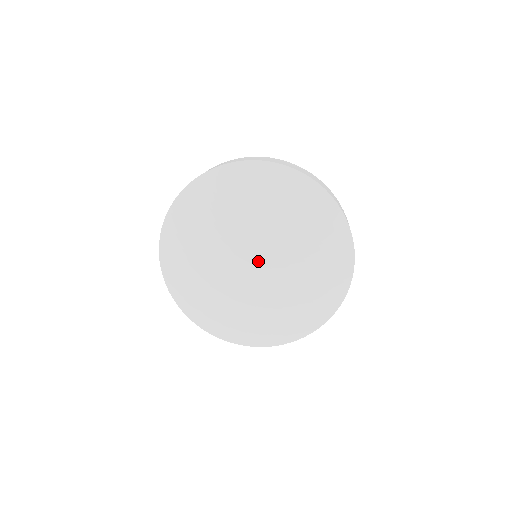
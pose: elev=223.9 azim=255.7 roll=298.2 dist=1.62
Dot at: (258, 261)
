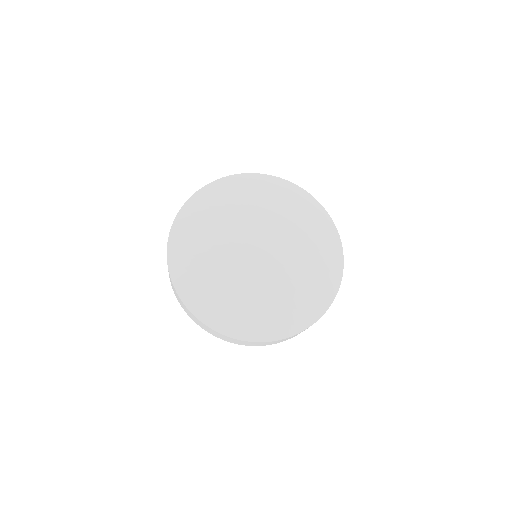
Dot at: (264, 249)
